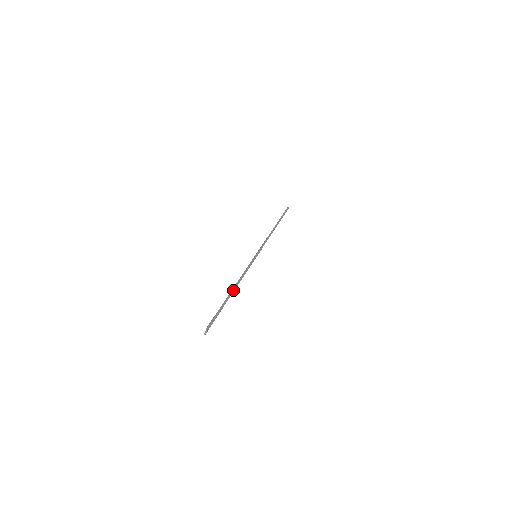
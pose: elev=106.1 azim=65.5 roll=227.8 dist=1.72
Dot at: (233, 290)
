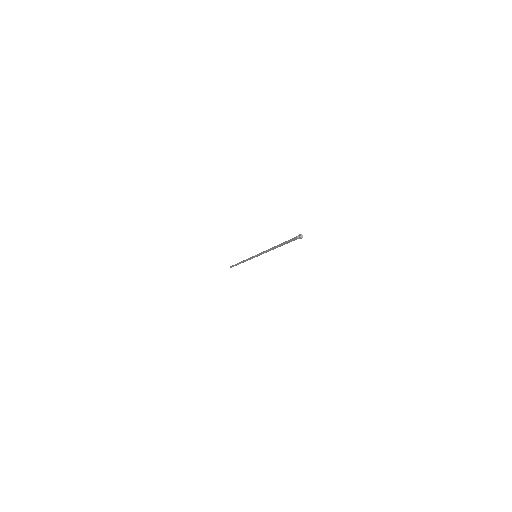
Dot at: (275, 246)
